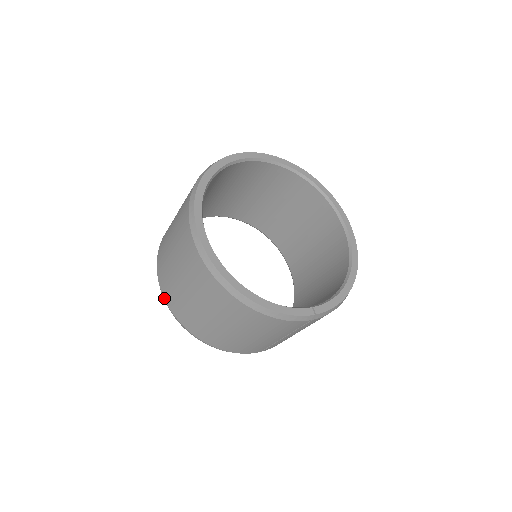
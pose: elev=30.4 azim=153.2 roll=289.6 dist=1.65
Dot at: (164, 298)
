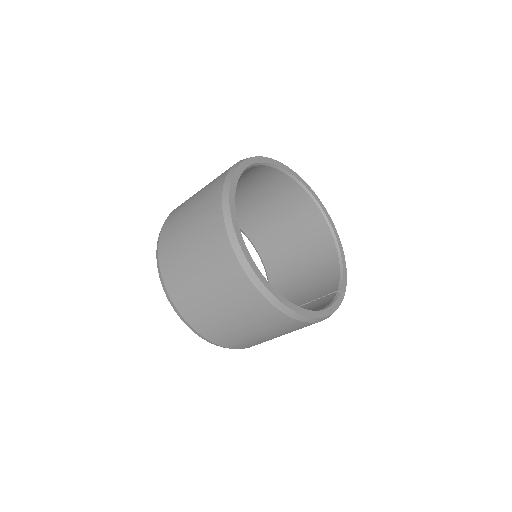
Dot at: (200, 334)
